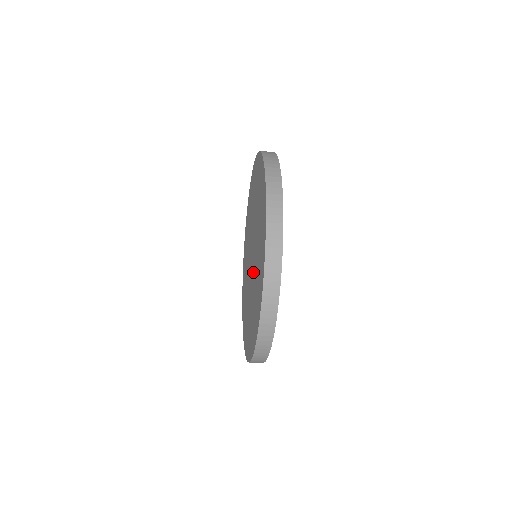
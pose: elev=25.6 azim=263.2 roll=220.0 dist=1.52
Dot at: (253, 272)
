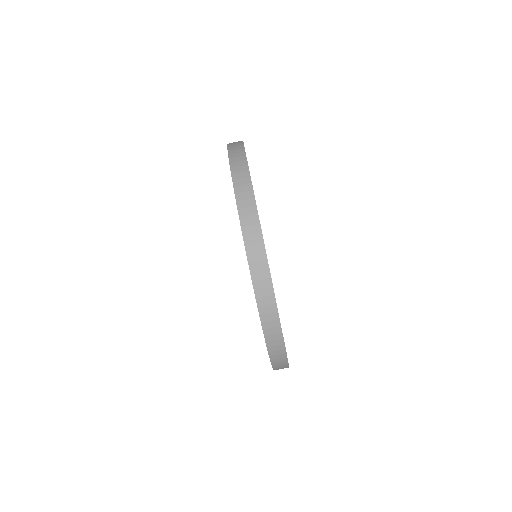
Dot at: occluded
